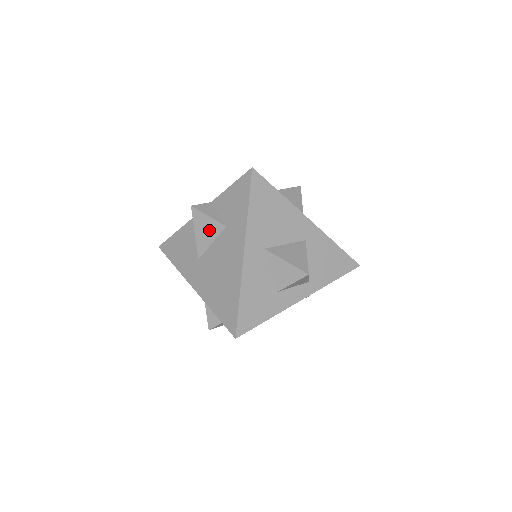
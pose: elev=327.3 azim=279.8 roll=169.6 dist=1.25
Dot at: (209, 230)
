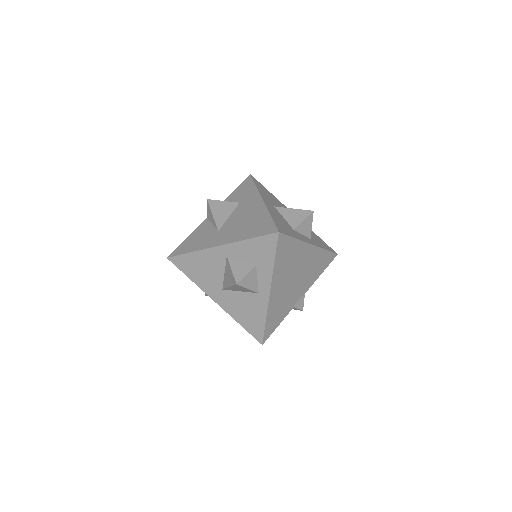
Dot at: (225, 209)
